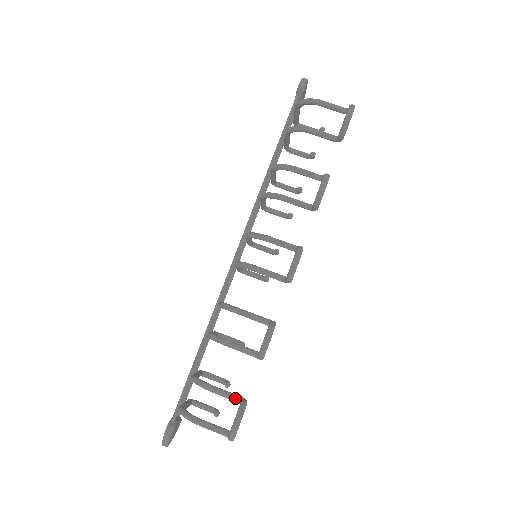
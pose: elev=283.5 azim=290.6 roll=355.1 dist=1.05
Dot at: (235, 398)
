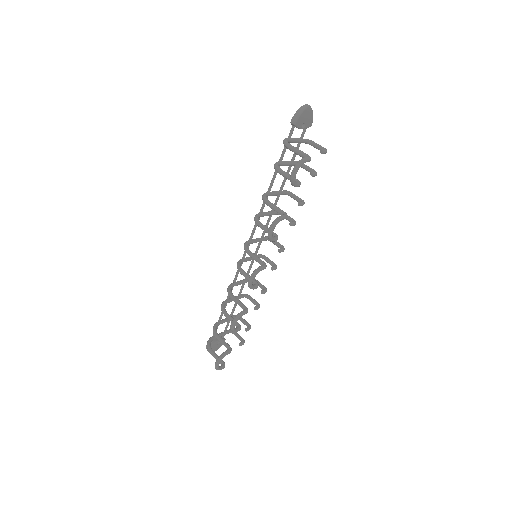
Dot at: (226, 347)
